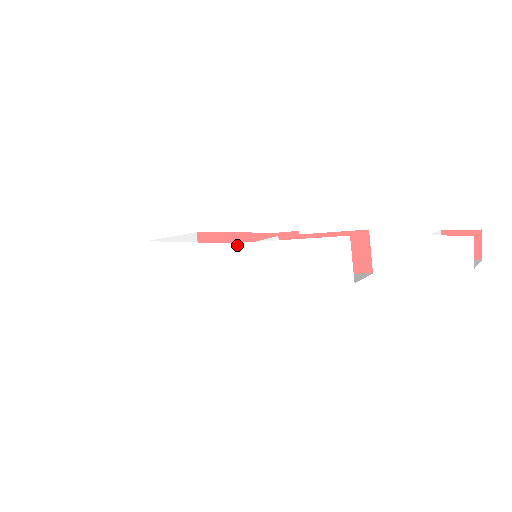
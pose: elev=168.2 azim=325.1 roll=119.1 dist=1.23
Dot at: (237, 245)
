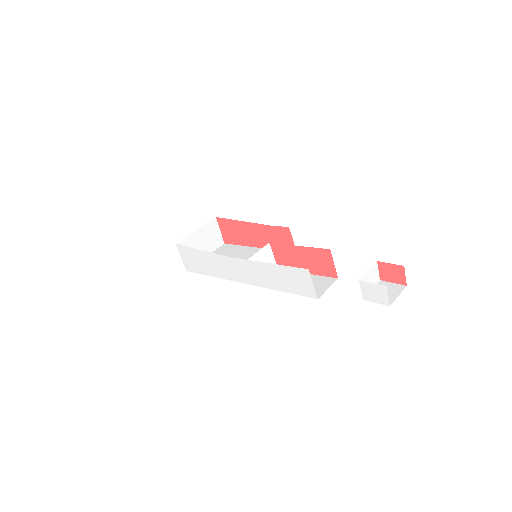
Dot at: (236, 259)
